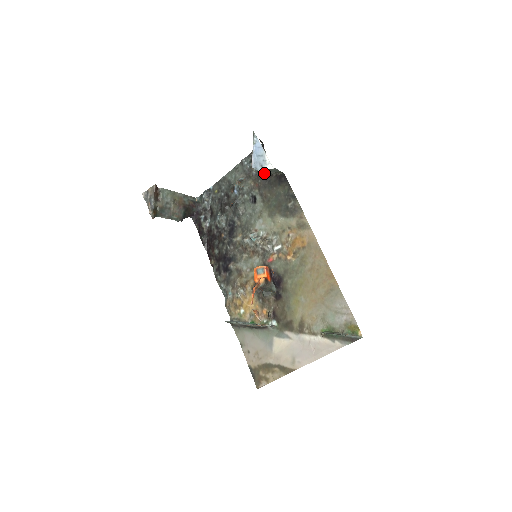
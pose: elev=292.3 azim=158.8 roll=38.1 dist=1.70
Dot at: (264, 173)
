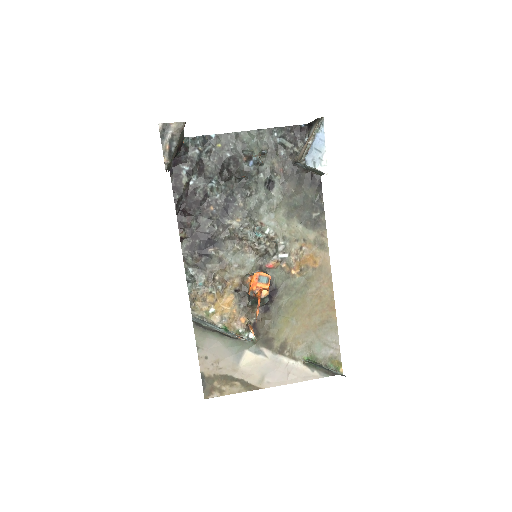
Dot at: (298, 163)
